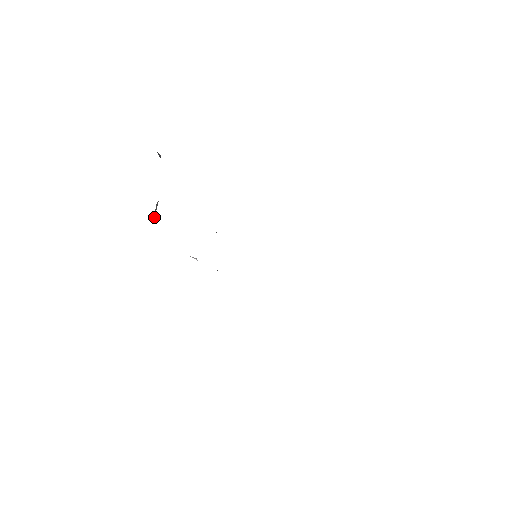
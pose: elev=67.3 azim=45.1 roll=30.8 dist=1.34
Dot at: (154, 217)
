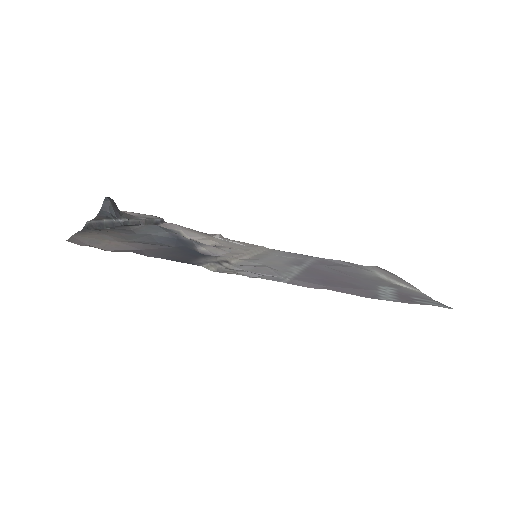
Dot at: (157, 222)
